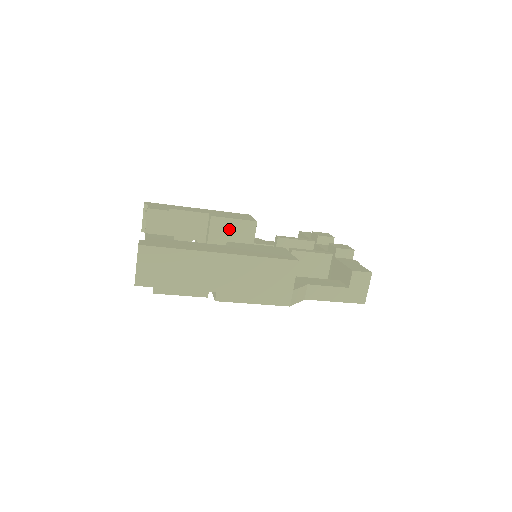
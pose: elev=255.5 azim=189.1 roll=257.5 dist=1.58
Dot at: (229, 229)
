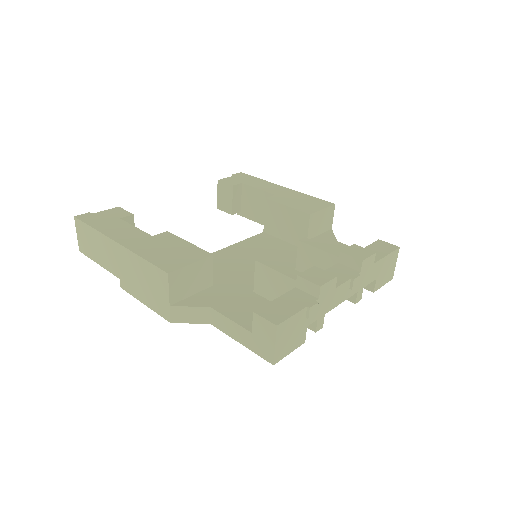
Dot at: (282, 217)
